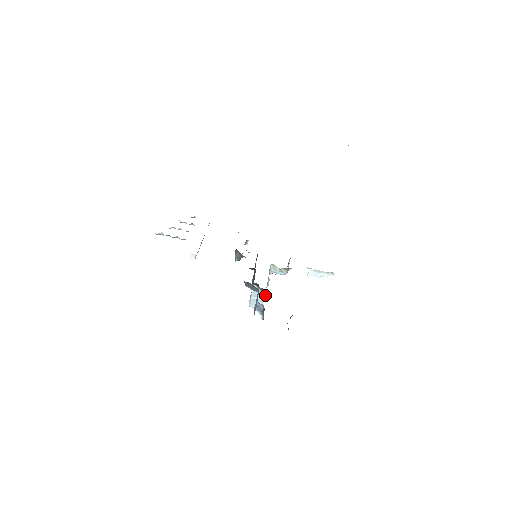
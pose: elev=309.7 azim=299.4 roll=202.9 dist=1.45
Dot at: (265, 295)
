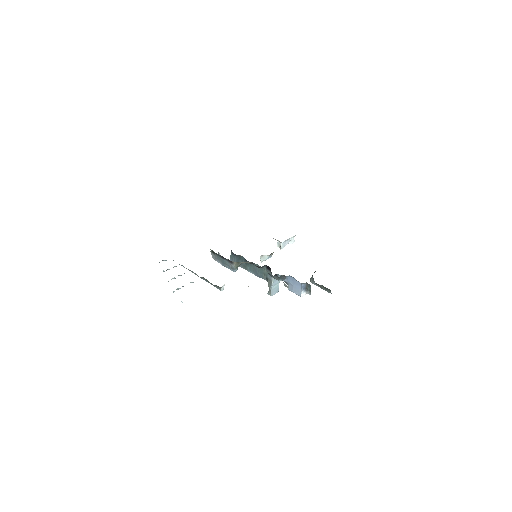
Dot at: occluded
